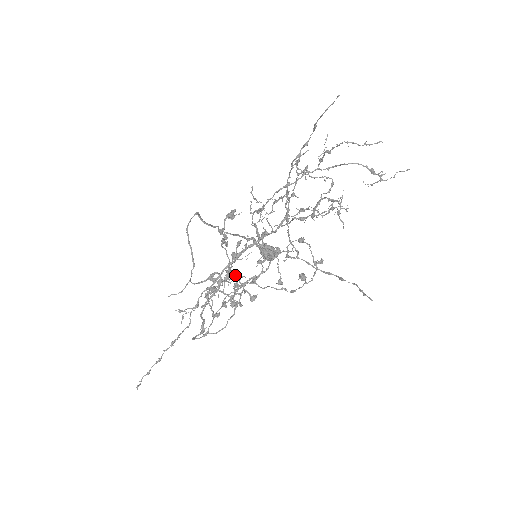
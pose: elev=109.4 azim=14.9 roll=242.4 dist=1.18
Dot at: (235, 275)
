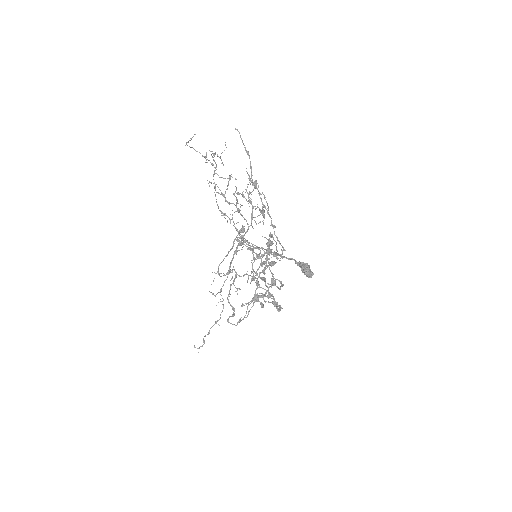
Dot at: (262, 279)
